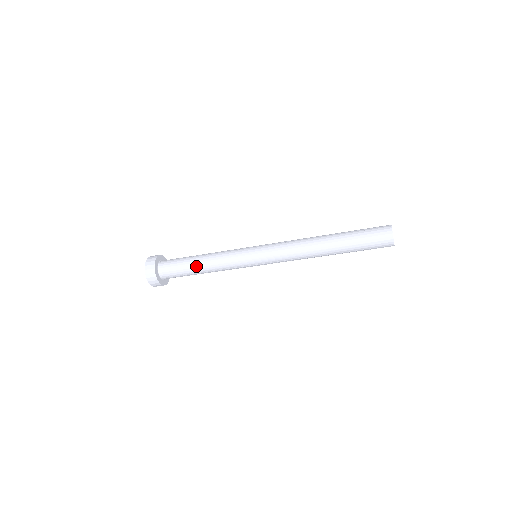
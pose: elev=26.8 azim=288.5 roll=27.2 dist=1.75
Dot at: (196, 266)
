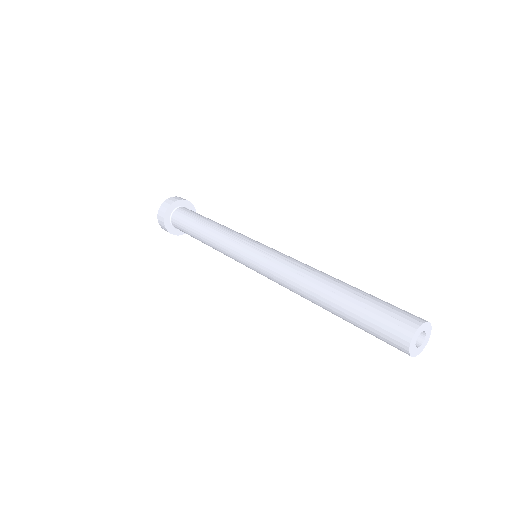
Dot at: (198, 238)
